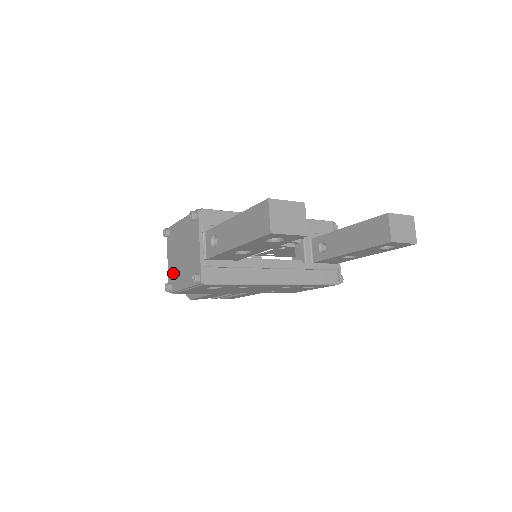
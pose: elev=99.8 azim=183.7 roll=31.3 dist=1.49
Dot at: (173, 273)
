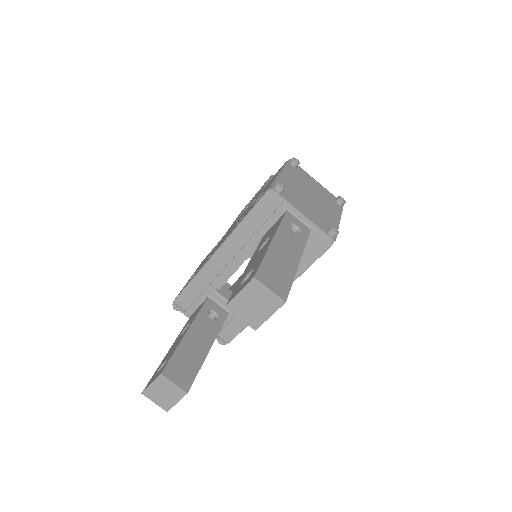
Dot at: occluded
